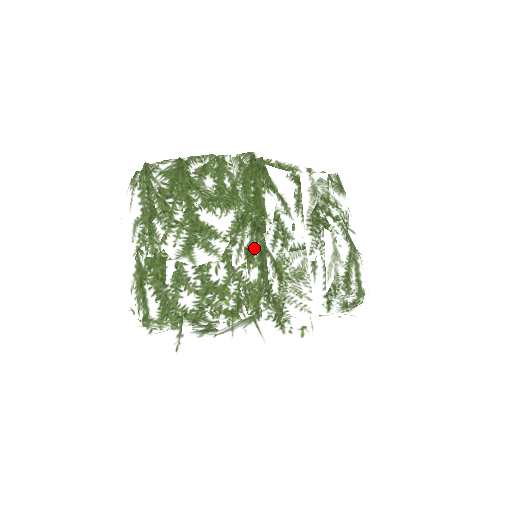
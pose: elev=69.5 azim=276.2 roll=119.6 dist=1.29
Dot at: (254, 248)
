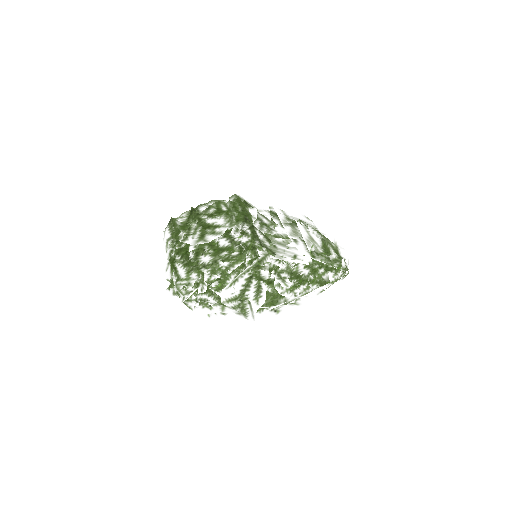
Dot at: (245, 225)
